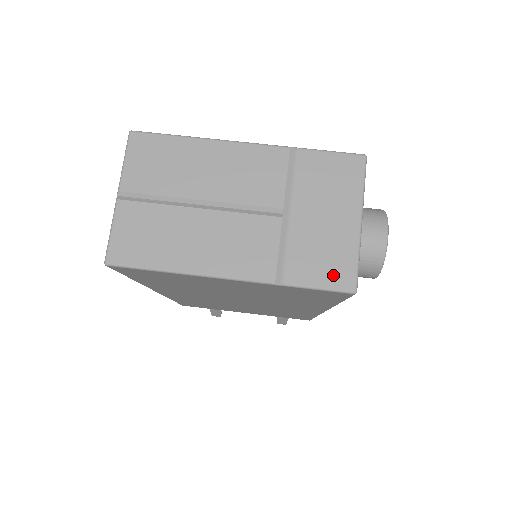
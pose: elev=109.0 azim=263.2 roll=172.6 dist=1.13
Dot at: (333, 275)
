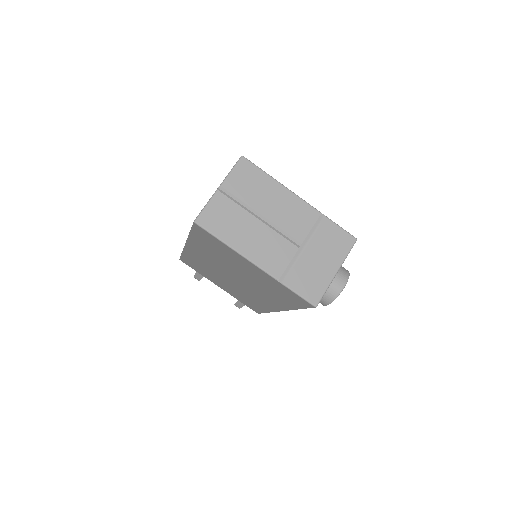
Dot at: (310, 292)
